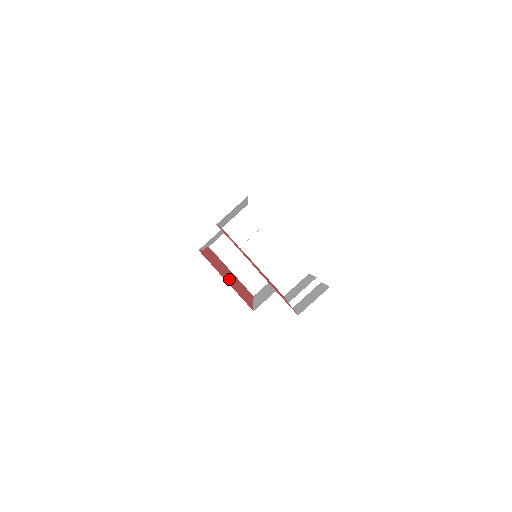
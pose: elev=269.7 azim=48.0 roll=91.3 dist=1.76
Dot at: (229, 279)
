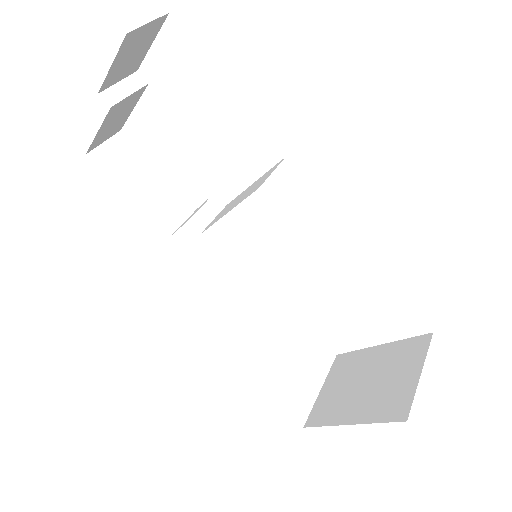
Dot at: occluded
